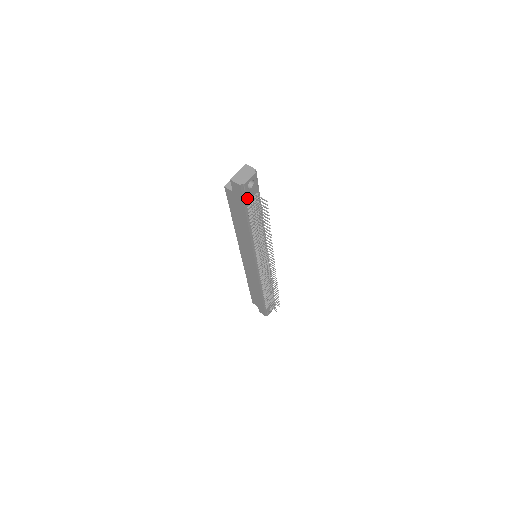
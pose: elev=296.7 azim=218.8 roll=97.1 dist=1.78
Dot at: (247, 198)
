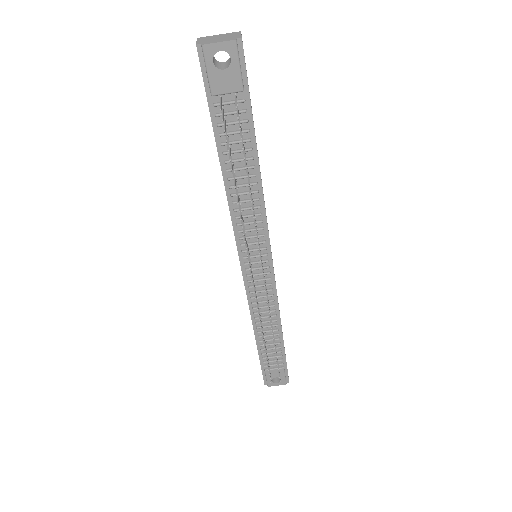
Dot at: (212, 88)
